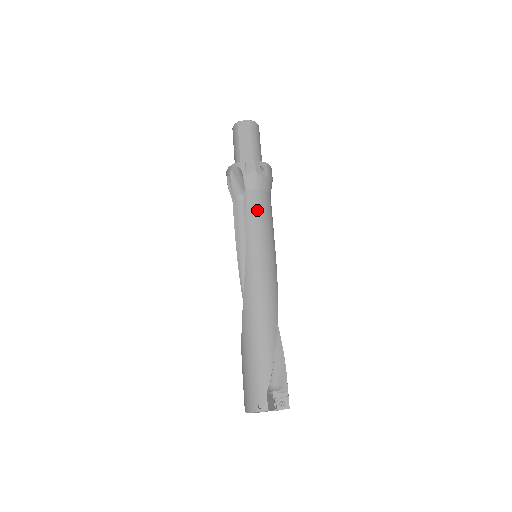
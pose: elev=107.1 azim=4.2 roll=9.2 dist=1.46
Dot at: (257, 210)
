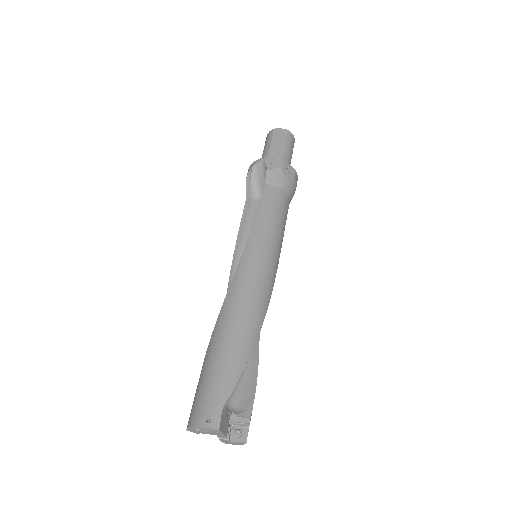
Dot at: (272, 206)
